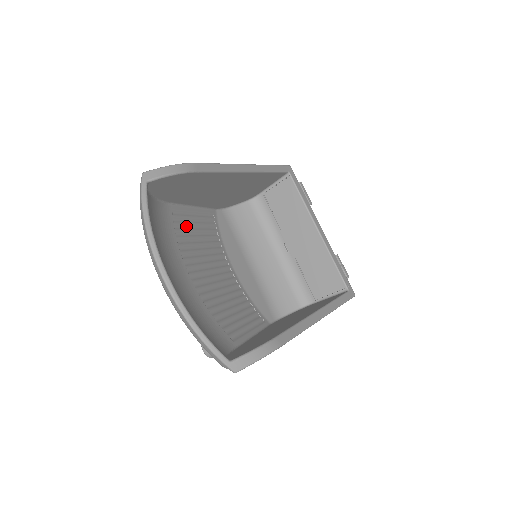
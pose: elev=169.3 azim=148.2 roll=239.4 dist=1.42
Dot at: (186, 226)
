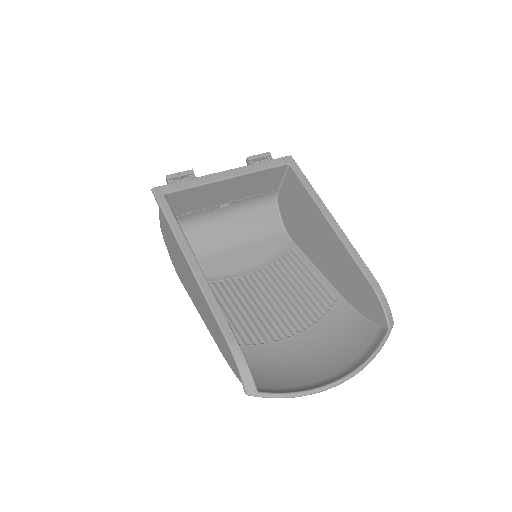
Dot at: (235, 327)
